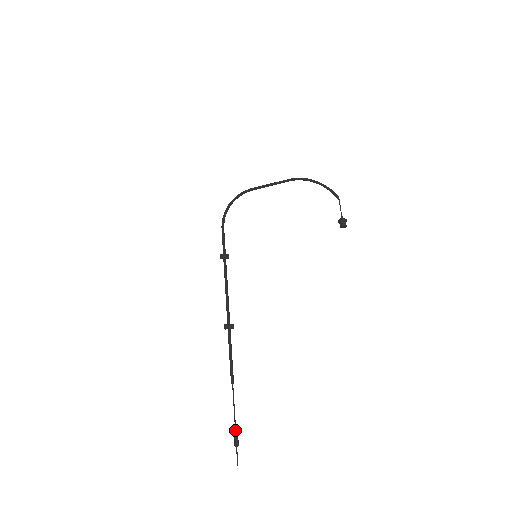
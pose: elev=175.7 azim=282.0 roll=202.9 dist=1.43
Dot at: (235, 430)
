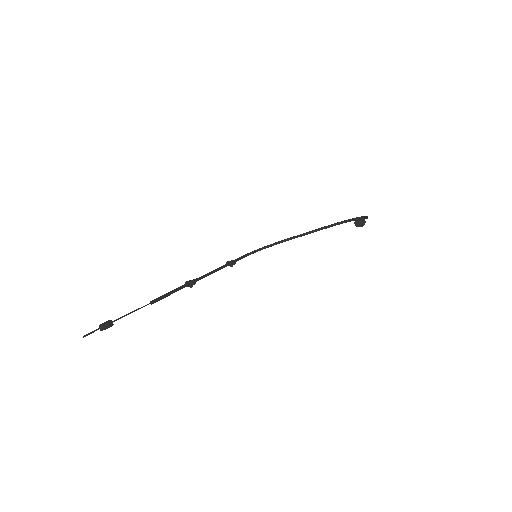
Dot at: (114, 320)
